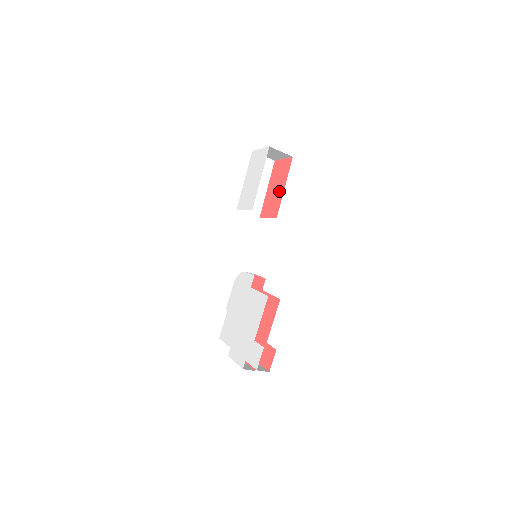
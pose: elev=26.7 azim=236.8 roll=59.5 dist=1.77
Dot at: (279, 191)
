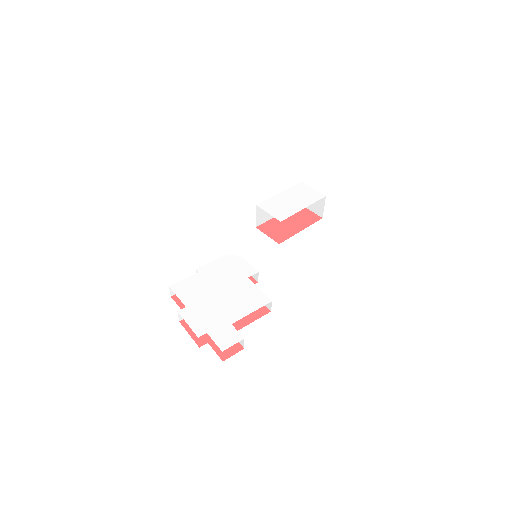
Dot at: (294, 228)
